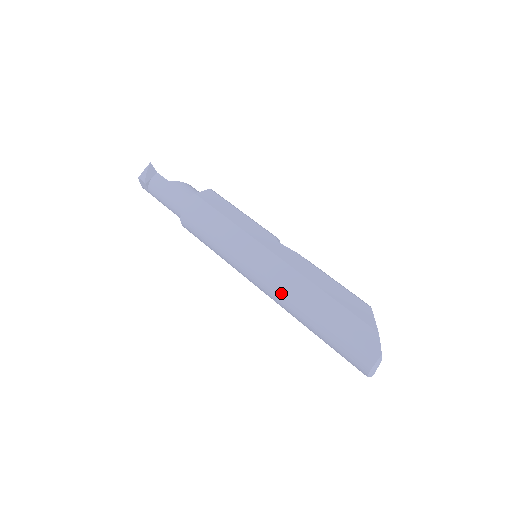
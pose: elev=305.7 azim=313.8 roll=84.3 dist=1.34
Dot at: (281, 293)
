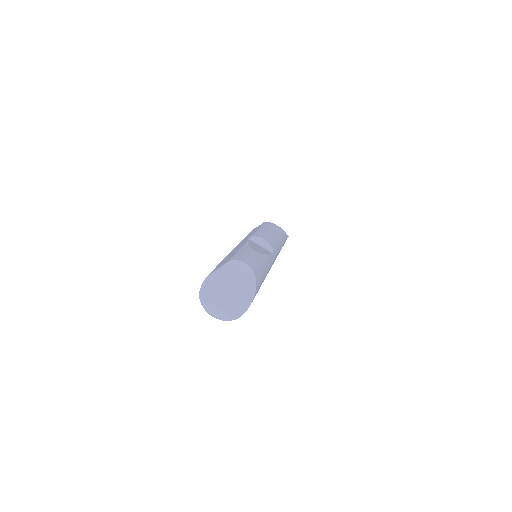
Dot at: occluded
